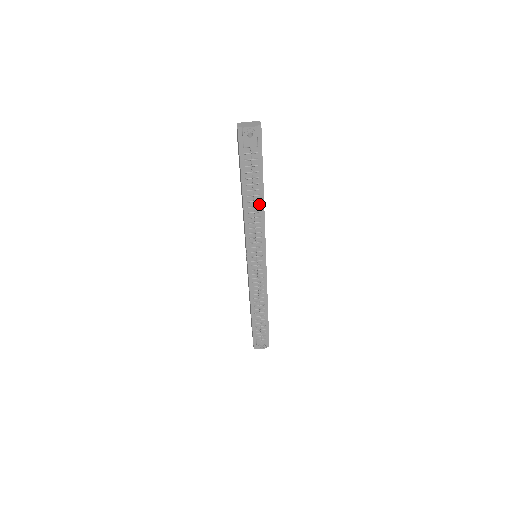
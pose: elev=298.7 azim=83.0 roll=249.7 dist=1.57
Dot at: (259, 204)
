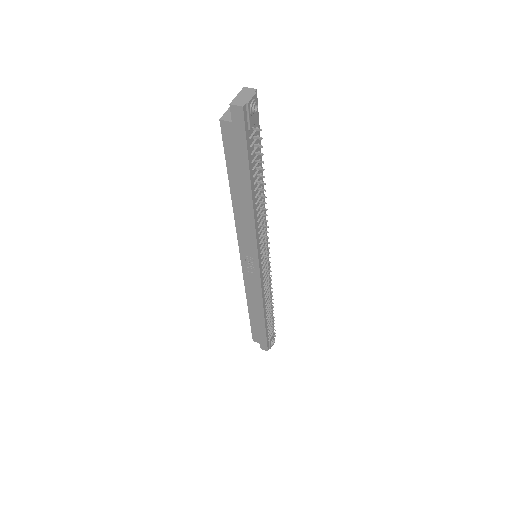
Dot at: (261, 192)
